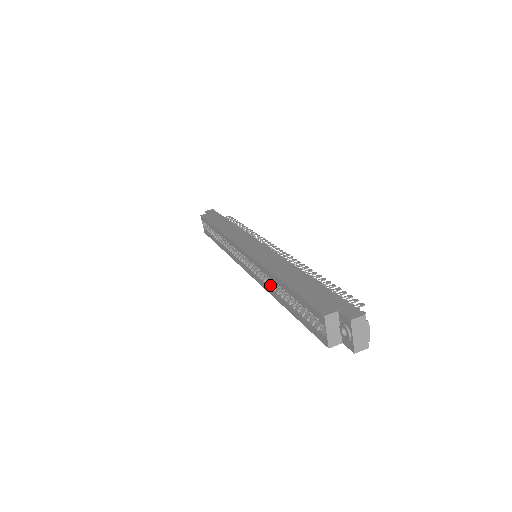
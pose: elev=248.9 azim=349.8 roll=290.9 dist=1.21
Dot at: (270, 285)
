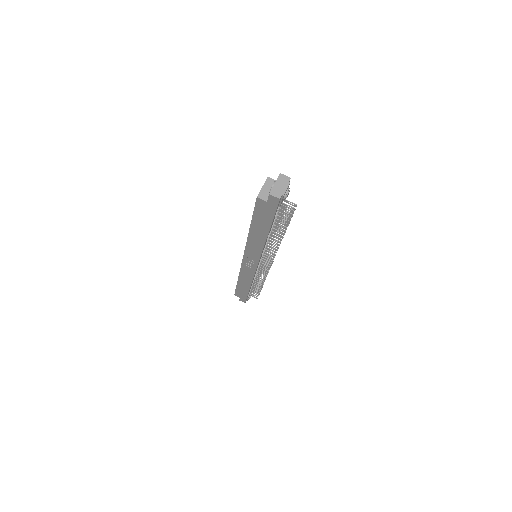
Dot at: occluded
